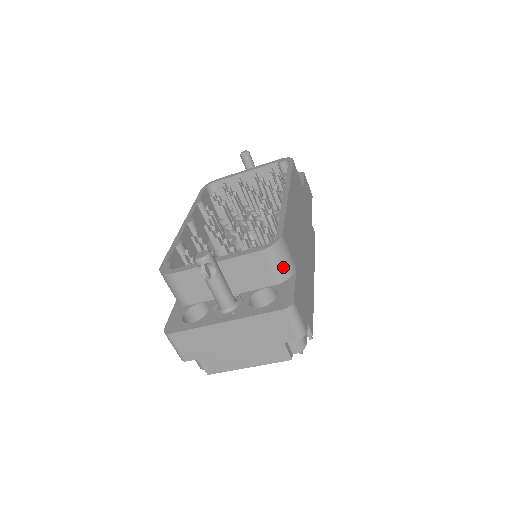
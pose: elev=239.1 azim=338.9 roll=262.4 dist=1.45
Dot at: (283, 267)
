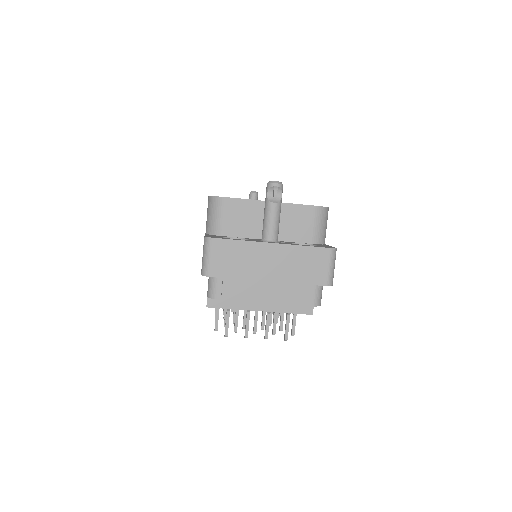
Dot at: (322, 231)
